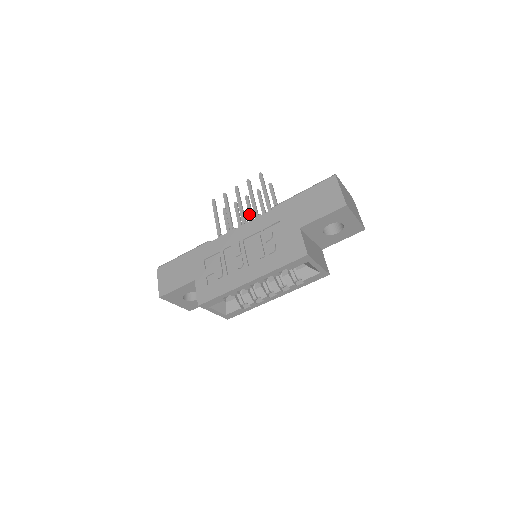
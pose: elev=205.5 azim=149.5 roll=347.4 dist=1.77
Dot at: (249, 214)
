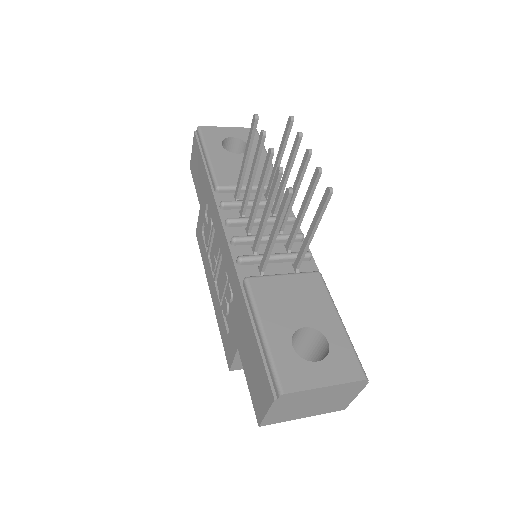
Dot at: (293, 185)
